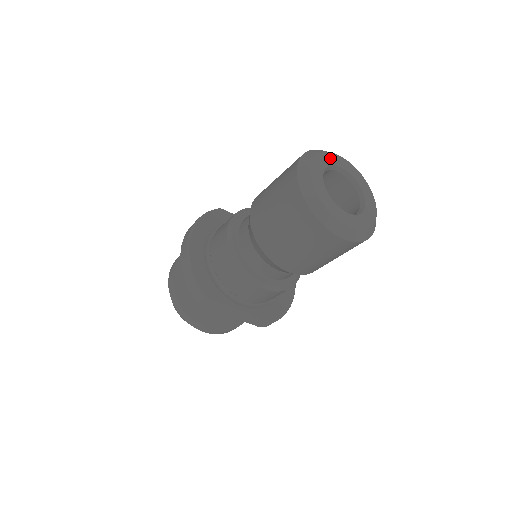
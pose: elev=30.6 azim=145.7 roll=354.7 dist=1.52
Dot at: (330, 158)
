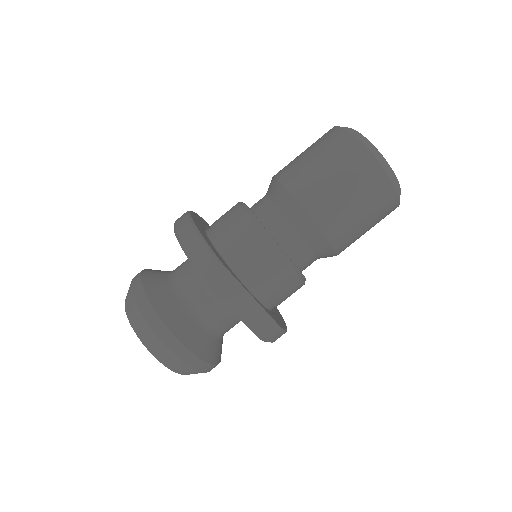
Dot at: occluded
